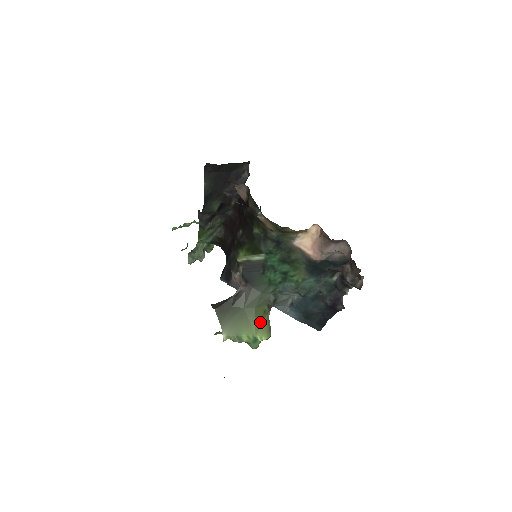
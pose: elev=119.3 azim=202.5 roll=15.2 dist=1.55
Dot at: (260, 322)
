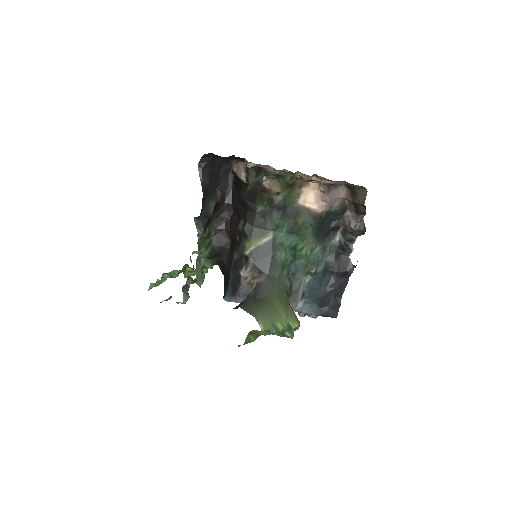
Dot at: (286, 309)
